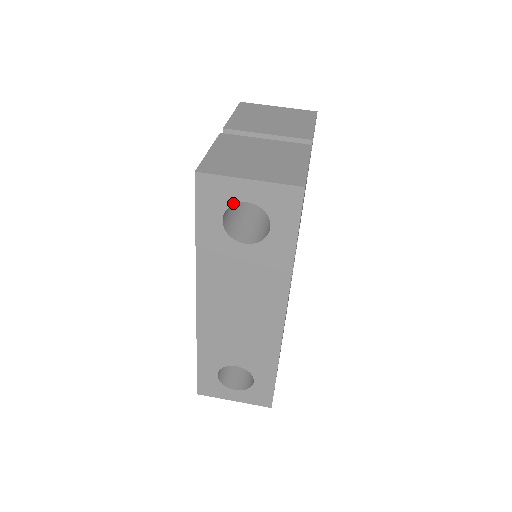
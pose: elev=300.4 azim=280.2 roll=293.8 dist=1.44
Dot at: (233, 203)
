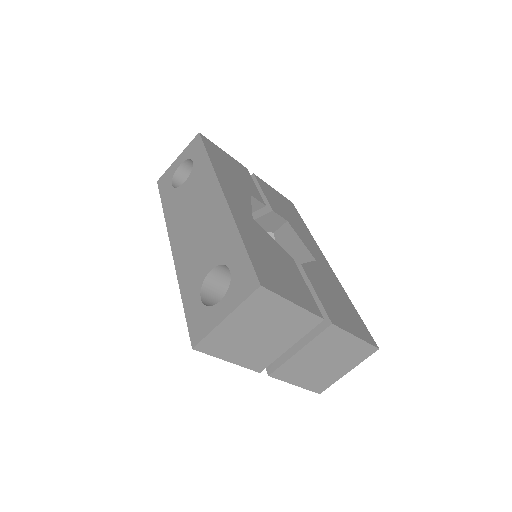
Dot at: occluded
